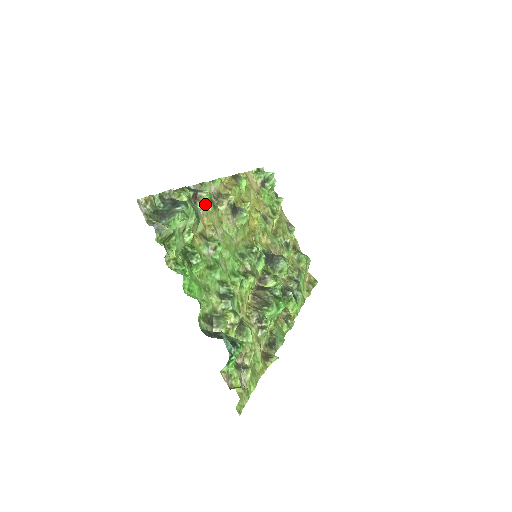
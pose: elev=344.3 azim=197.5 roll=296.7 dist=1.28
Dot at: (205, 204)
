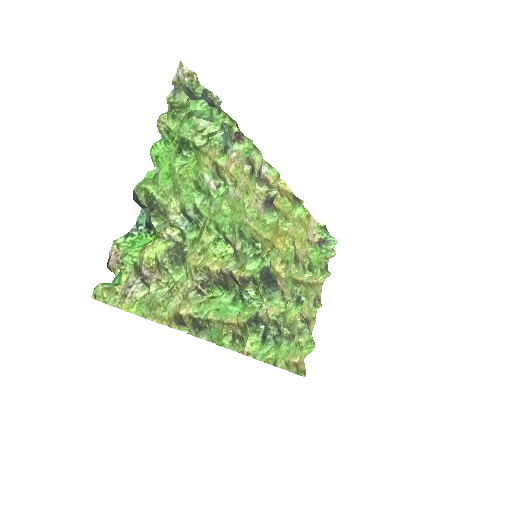
Dot at: (242, 150)
